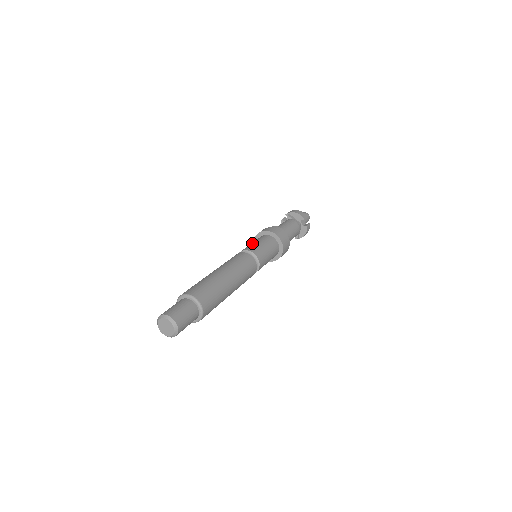
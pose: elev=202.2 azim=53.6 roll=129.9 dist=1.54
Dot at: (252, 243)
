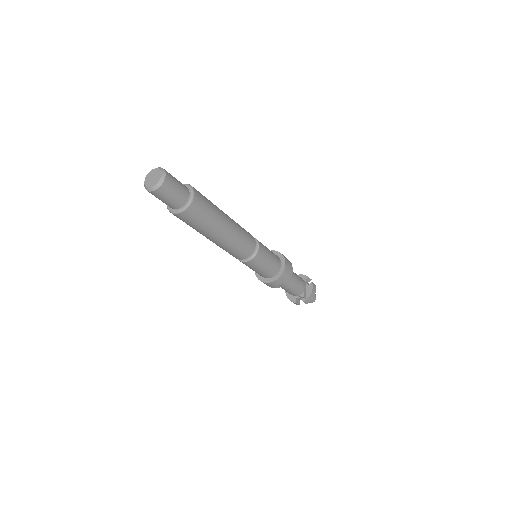
Dot at: occluded
